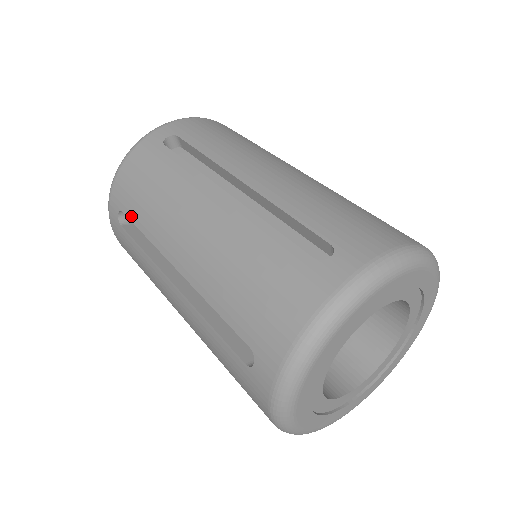
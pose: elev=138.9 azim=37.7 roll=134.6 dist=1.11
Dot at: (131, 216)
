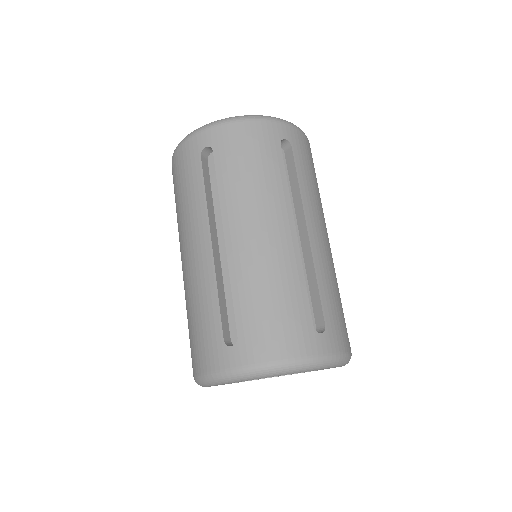
Dot at: (219, 164)
